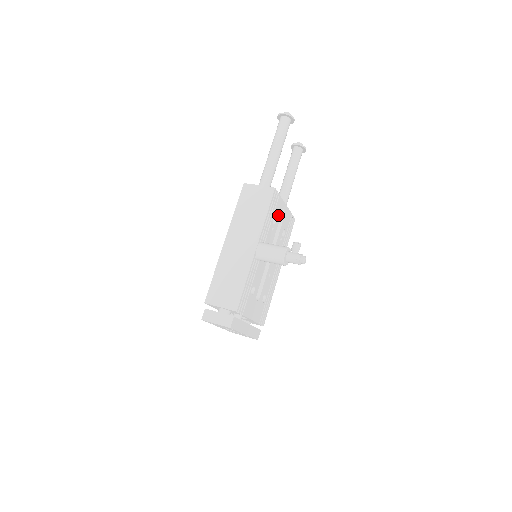
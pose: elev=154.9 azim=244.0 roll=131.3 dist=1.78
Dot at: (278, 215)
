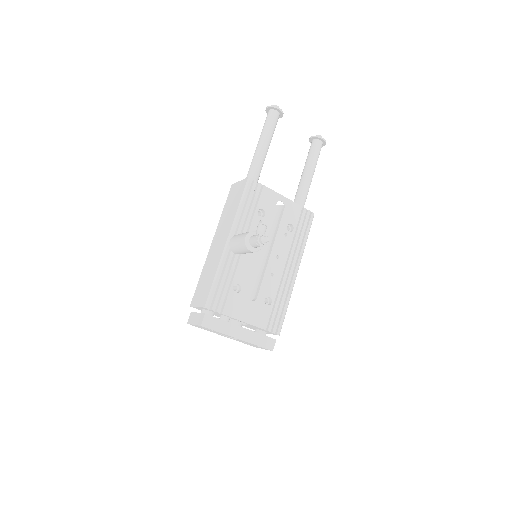
Dot at: (269, 207)
